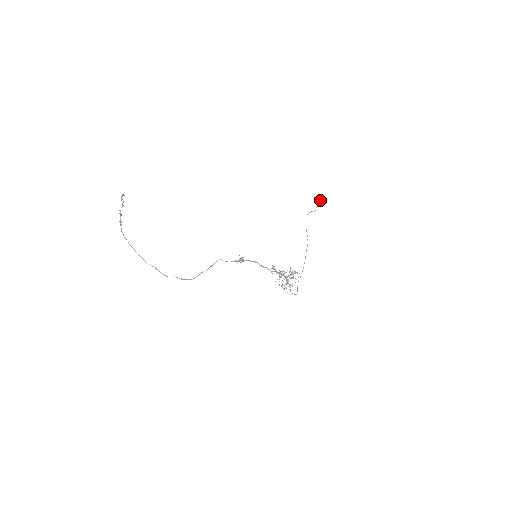
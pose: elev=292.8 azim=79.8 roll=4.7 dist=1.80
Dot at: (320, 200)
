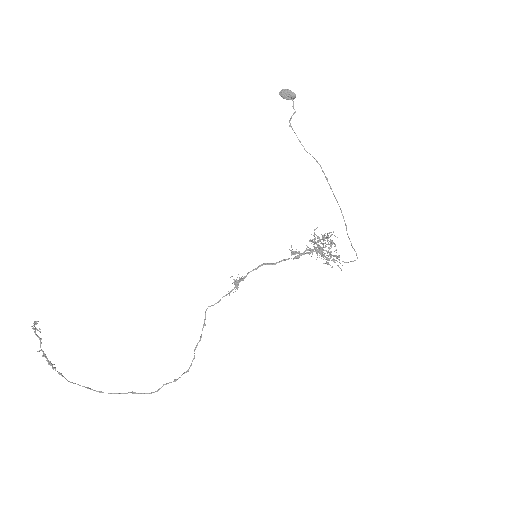
Dot at: (289, 91)
